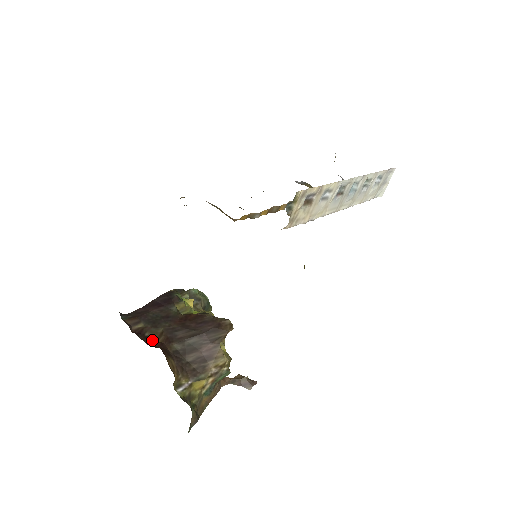
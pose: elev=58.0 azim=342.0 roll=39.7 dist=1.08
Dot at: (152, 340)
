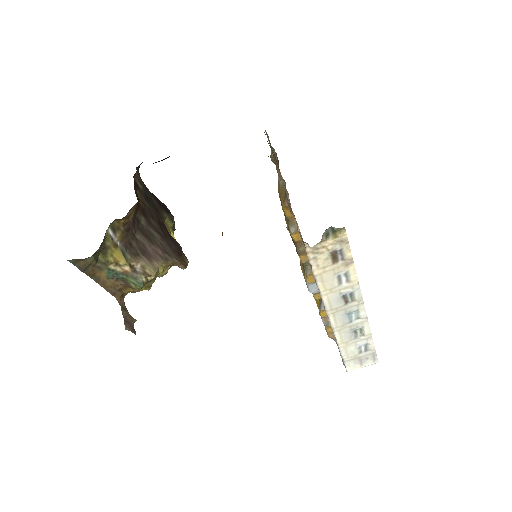
Dot at: (138, 194)
